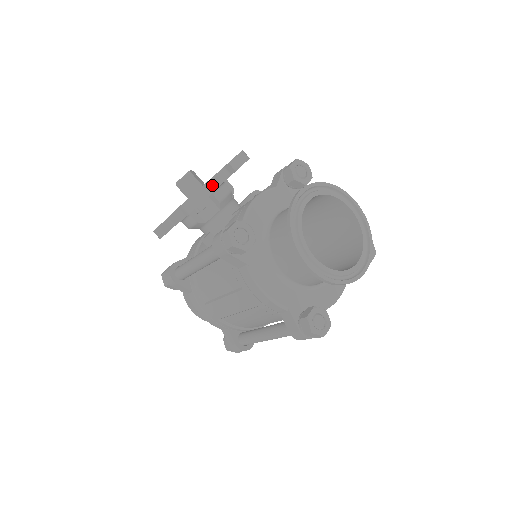
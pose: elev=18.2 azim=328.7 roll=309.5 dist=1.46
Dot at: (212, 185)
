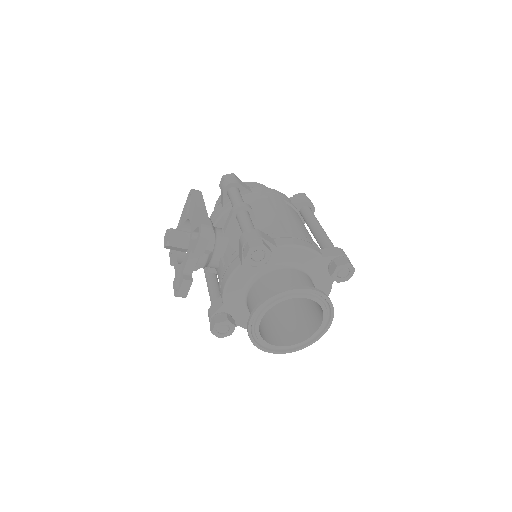
Dot at: (190, 267)
